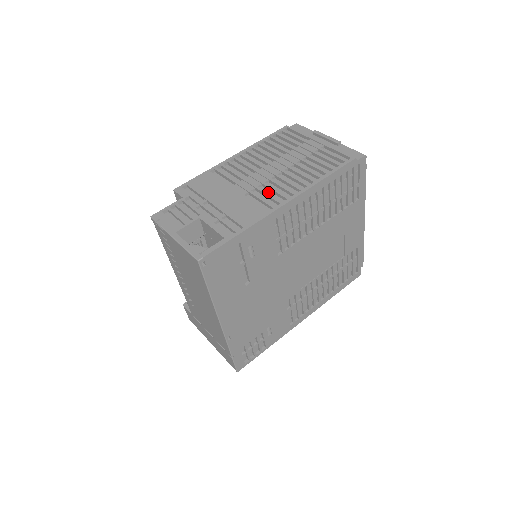
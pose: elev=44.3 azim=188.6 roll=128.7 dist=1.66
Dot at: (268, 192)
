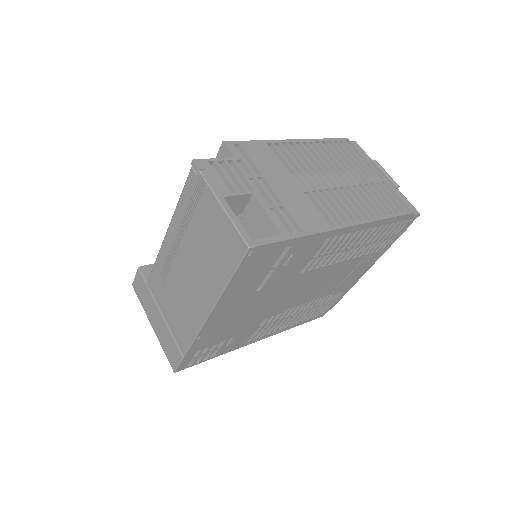
Dot at: occluded
